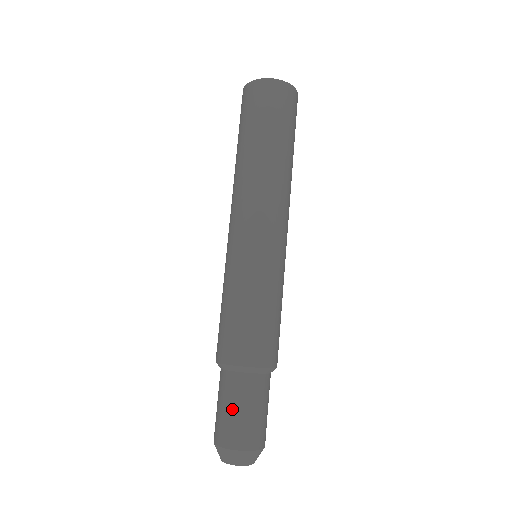
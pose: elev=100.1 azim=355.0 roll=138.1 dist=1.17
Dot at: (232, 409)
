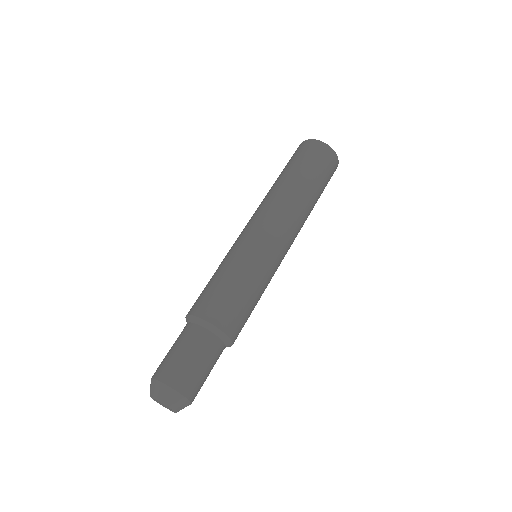
Dot at: (195, 360)
